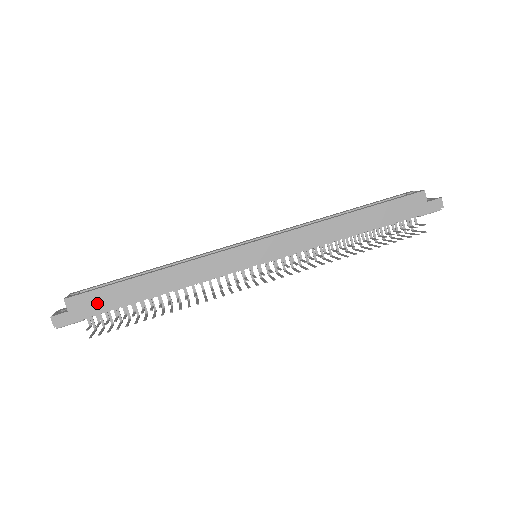
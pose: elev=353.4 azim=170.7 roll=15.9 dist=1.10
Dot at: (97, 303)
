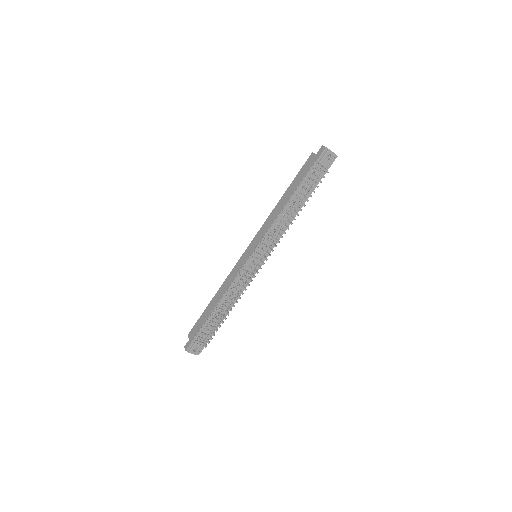
Dot at: (198, 327)
